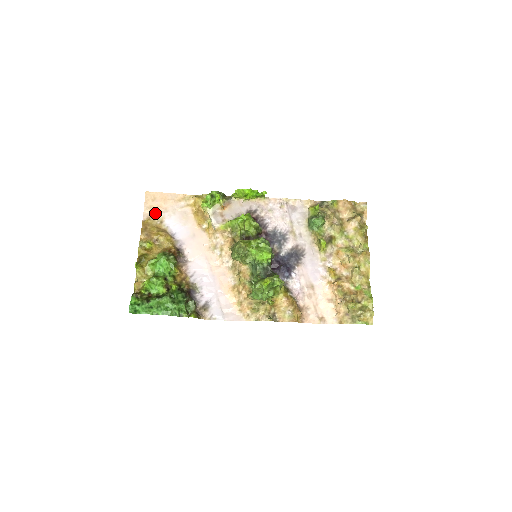
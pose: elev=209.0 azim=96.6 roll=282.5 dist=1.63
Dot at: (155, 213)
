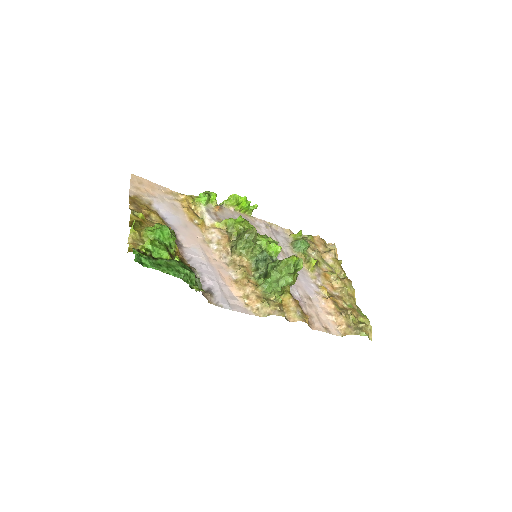
Dot at: (142, 194)
